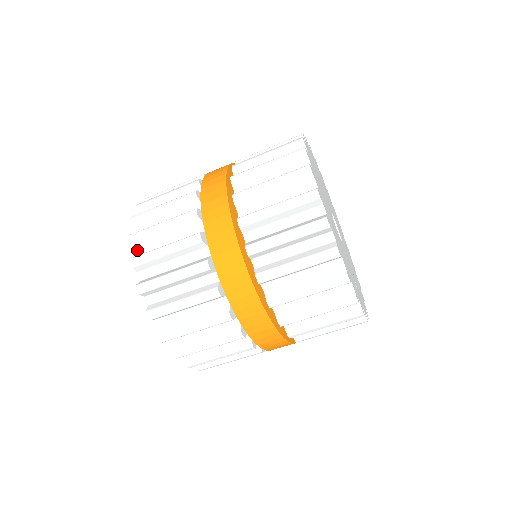
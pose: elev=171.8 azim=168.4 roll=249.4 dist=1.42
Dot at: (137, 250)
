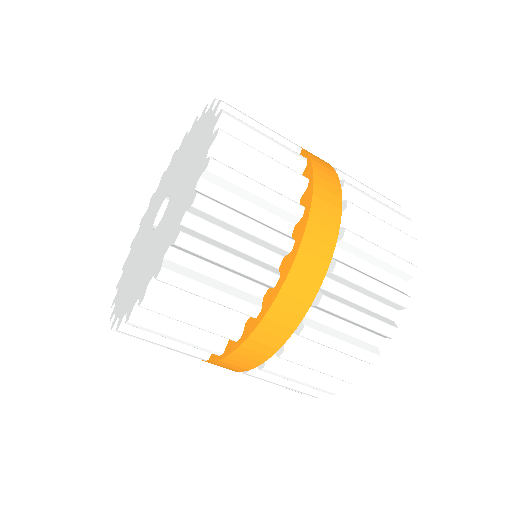
Dot at: (203, 181)
